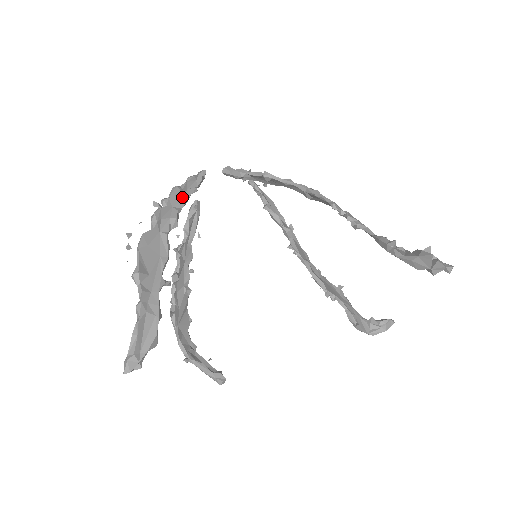
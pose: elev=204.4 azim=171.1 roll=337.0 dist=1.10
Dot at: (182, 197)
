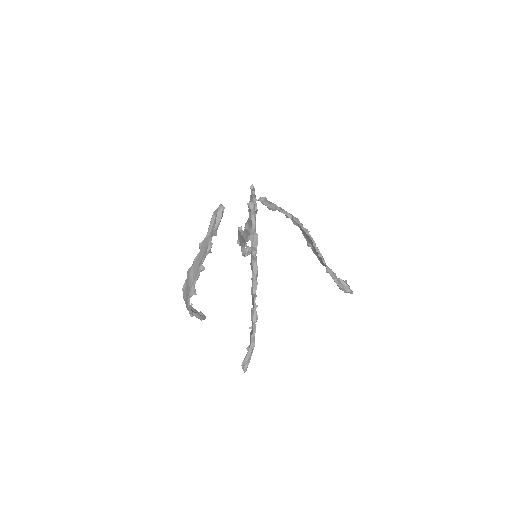
Dot at: occluded
